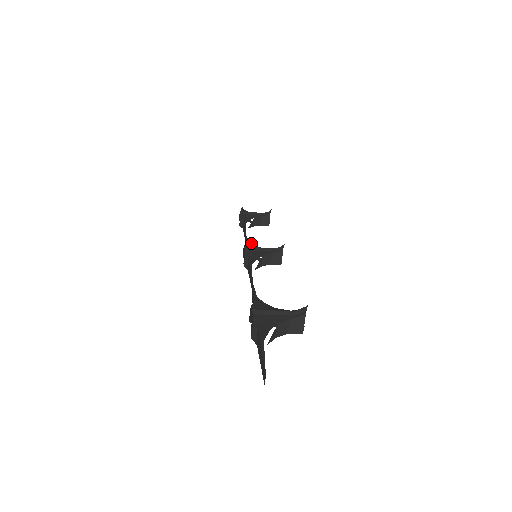
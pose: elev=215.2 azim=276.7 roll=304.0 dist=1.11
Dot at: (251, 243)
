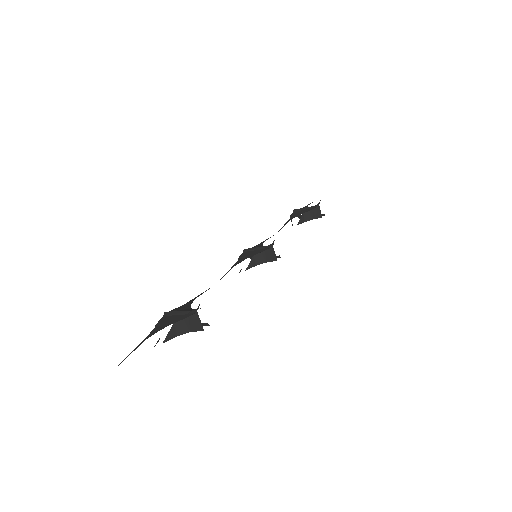
Dot at: occluded
